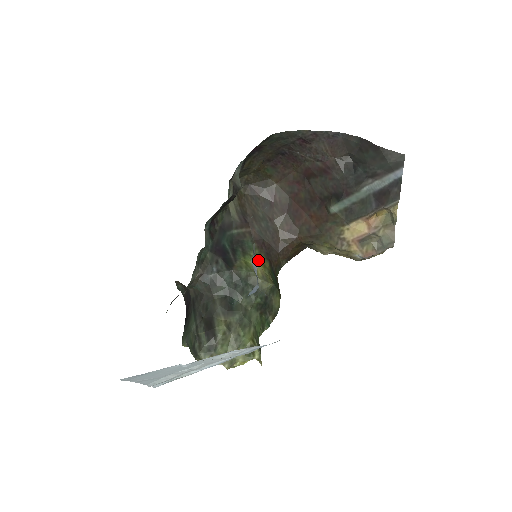
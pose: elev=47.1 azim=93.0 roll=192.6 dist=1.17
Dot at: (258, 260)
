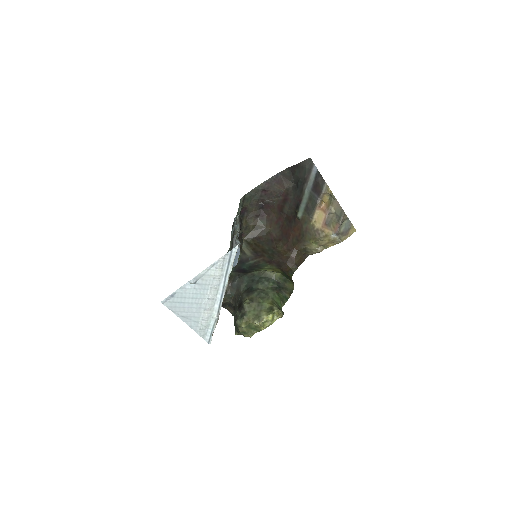
Dot at: (270, 269)
